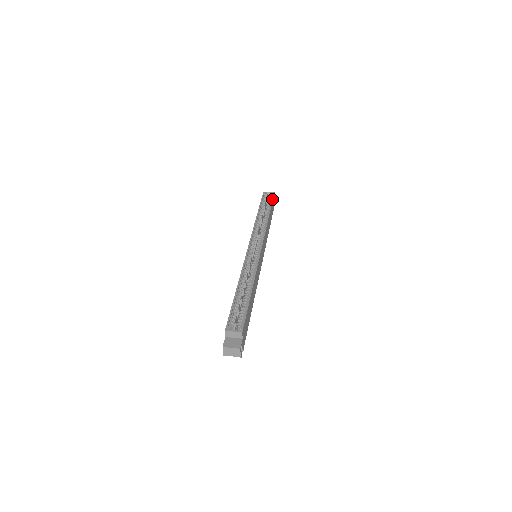
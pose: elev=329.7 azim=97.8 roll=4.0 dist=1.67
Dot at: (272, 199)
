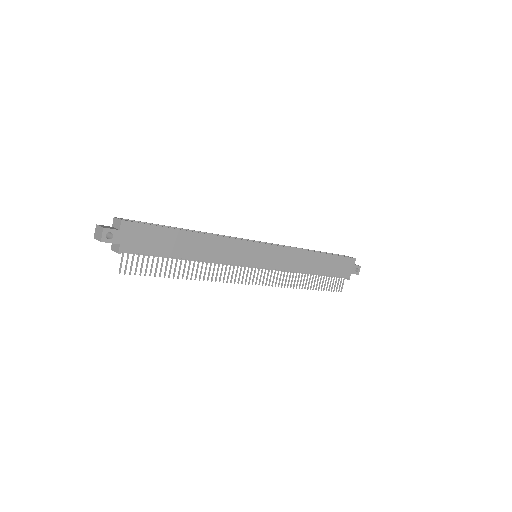
Dot at: (343, 256)
